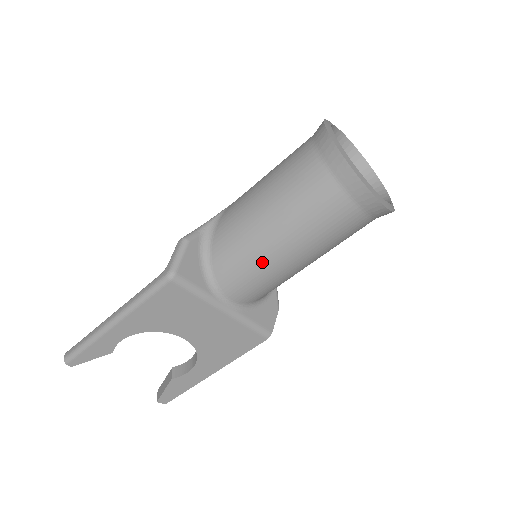
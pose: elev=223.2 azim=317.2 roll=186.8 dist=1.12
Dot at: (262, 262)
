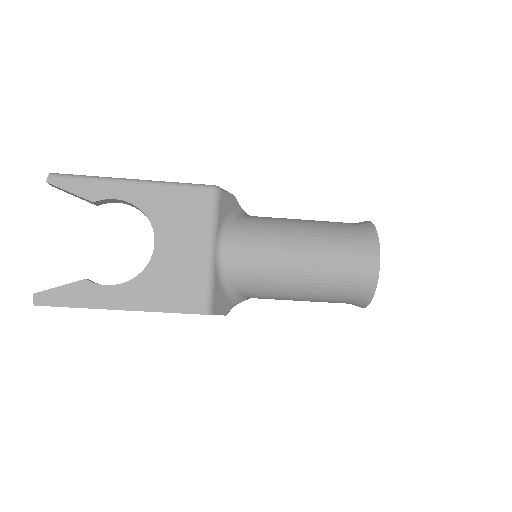
Dot at: (274, 242)
